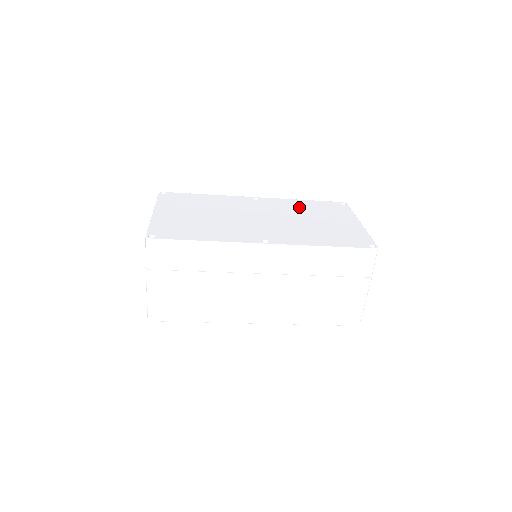
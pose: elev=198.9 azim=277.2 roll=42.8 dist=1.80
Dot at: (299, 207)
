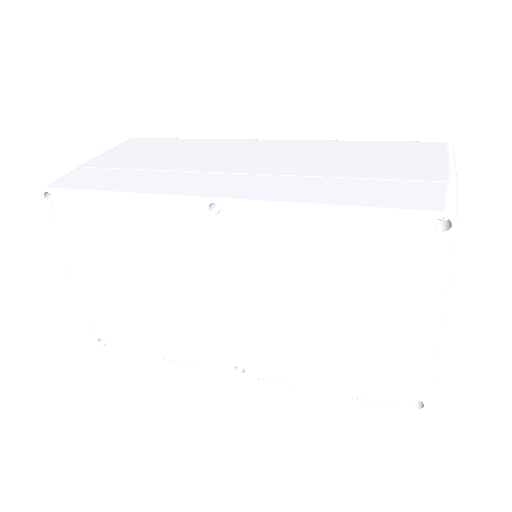
Dot at: (310, 253)
